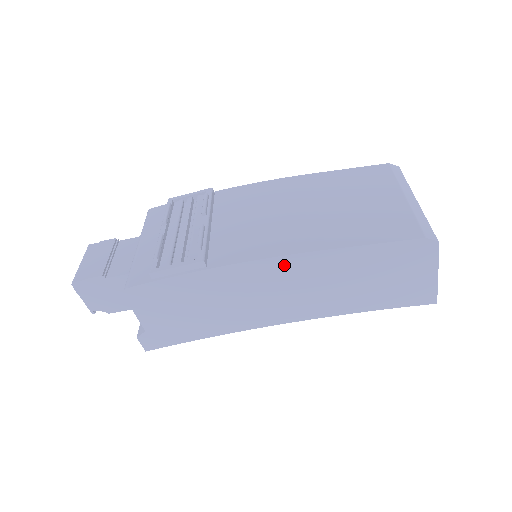
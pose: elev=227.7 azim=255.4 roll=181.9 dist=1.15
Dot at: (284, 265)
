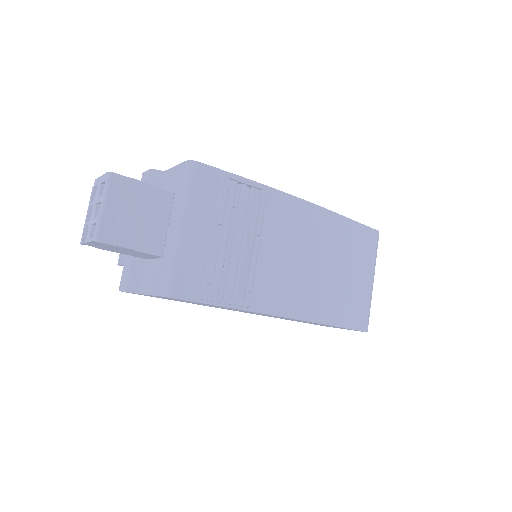
Dot at: occluded
